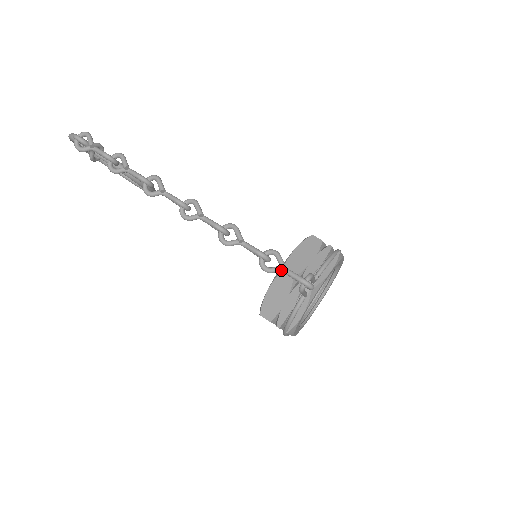
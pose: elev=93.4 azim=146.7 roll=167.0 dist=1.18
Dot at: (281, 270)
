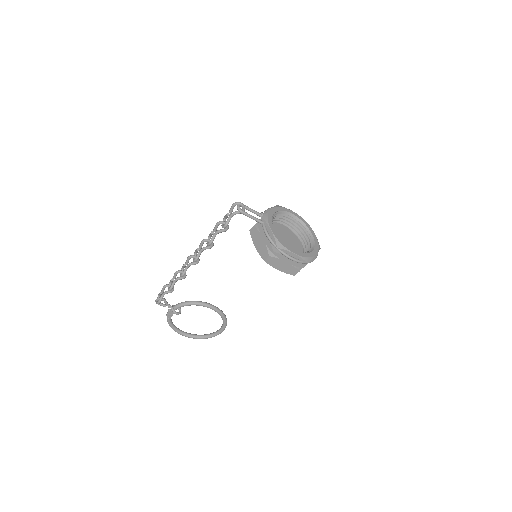
Dot at: (229, 217)
